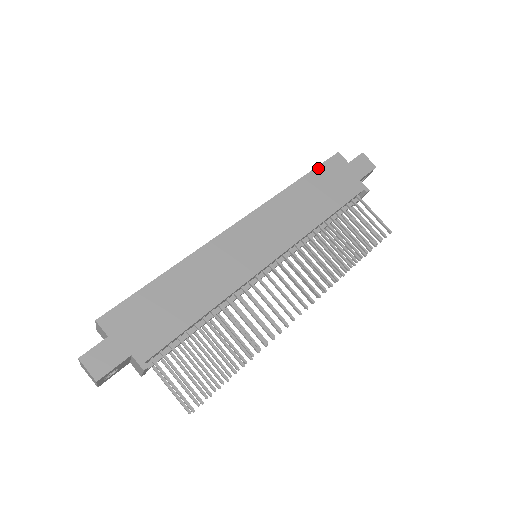
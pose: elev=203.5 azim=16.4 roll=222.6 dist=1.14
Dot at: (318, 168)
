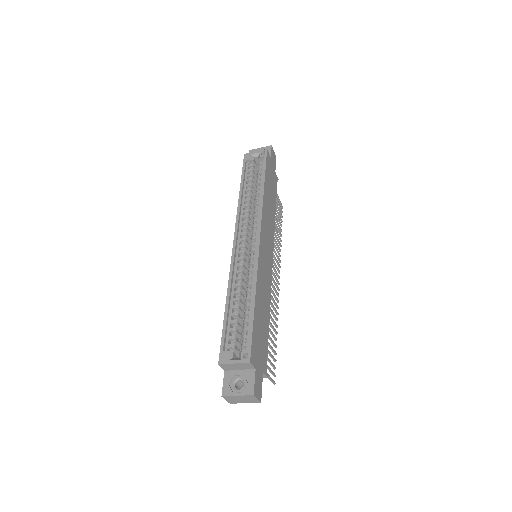
Dot at: (266, 169)
